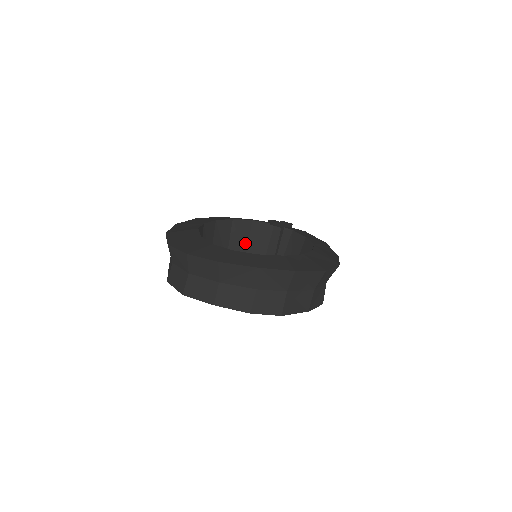
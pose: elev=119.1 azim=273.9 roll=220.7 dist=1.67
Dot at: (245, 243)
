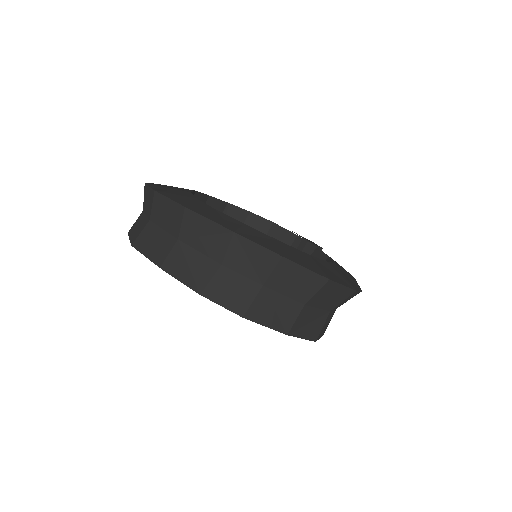
Dot at: occluded
